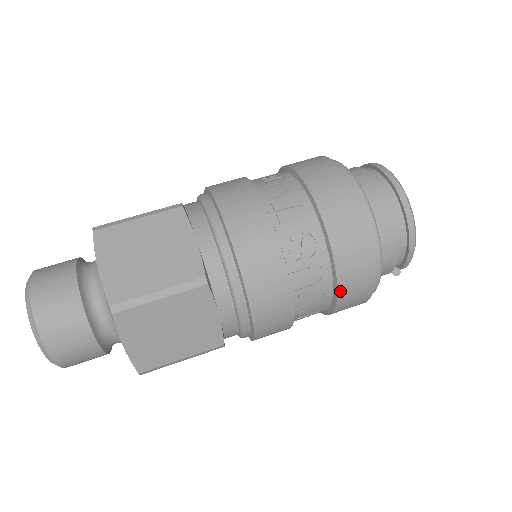
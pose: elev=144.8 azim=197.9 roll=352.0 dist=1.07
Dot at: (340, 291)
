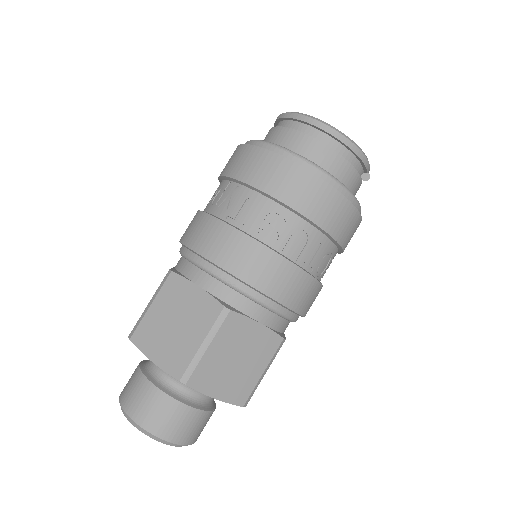
Dot at: (330, 232)
